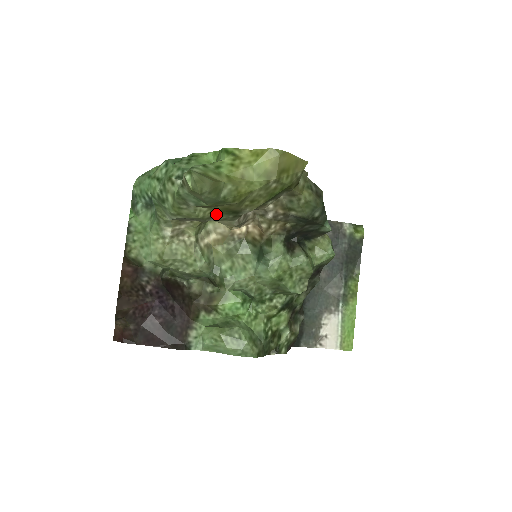
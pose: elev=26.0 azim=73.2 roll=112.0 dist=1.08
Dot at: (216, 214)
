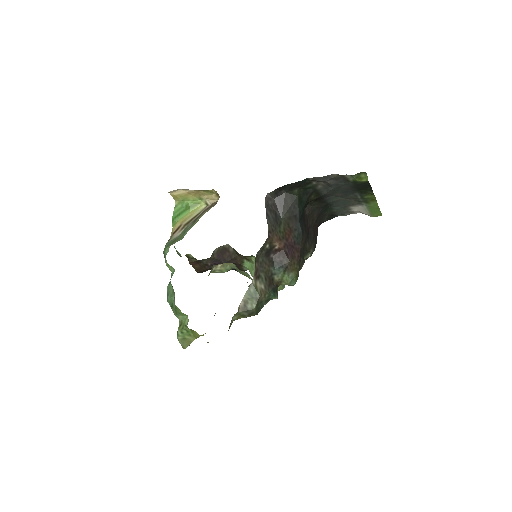
Dot at: occluded
